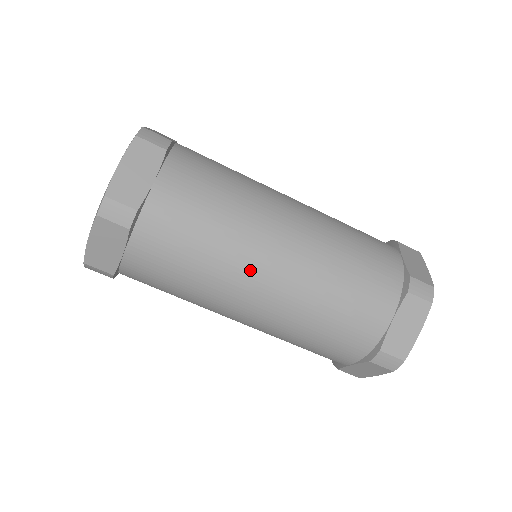
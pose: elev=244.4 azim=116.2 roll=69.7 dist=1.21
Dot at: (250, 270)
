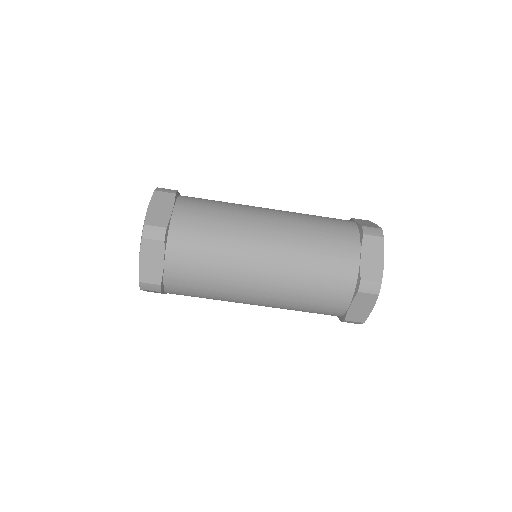
Dot at: (242, 296)
